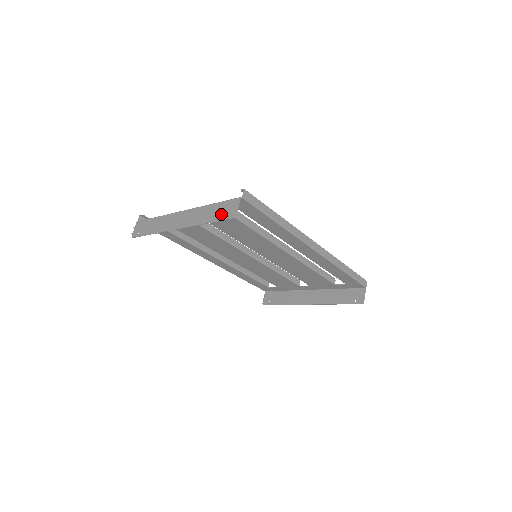
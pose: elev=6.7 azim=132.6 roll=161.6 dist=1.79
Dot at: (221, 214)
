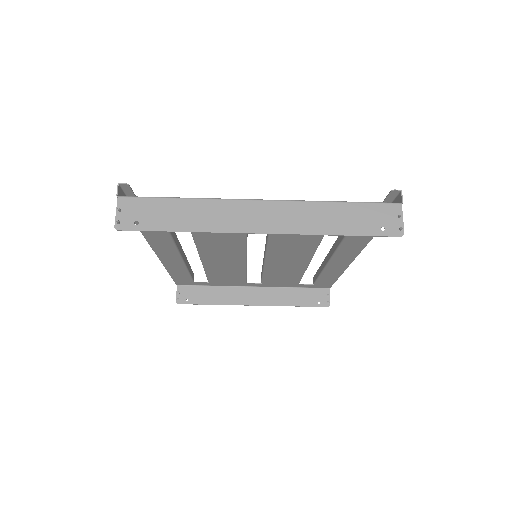
Dot at: (370, 225)
